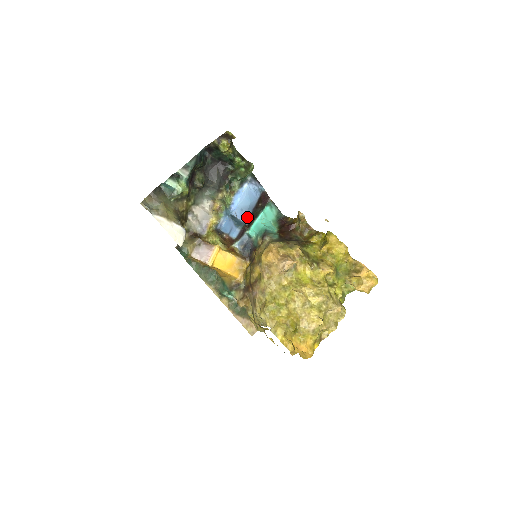
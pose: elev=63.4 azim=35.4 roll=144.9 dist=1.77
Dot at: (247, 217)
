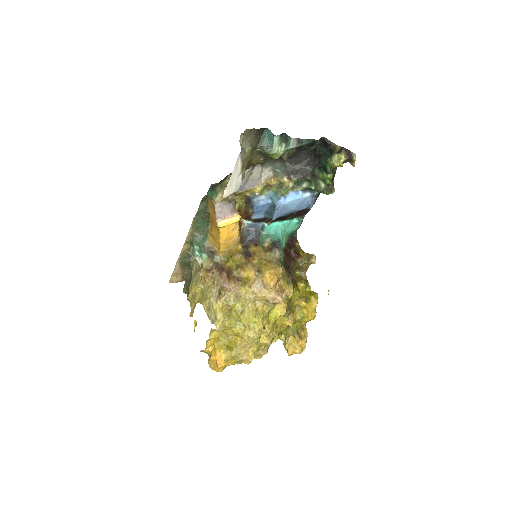
Dot at: (280, 215)
